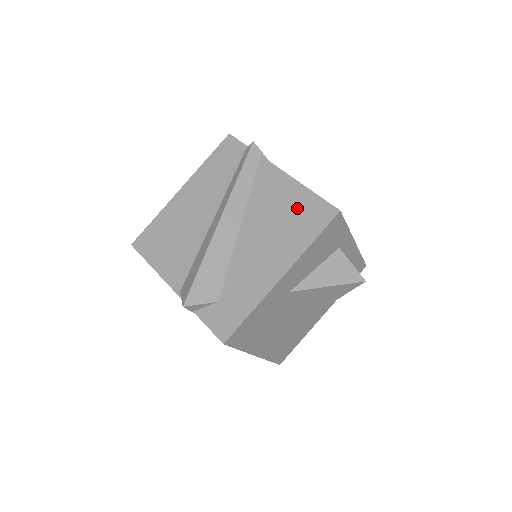
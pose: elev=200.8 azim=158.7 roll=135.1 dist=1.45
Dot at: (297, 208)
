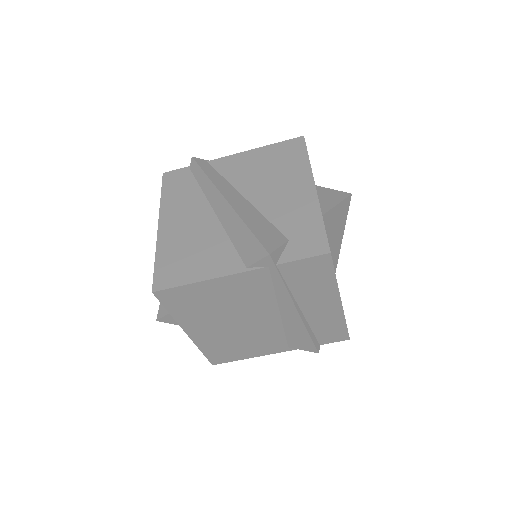
Dot at: (273, 157)
